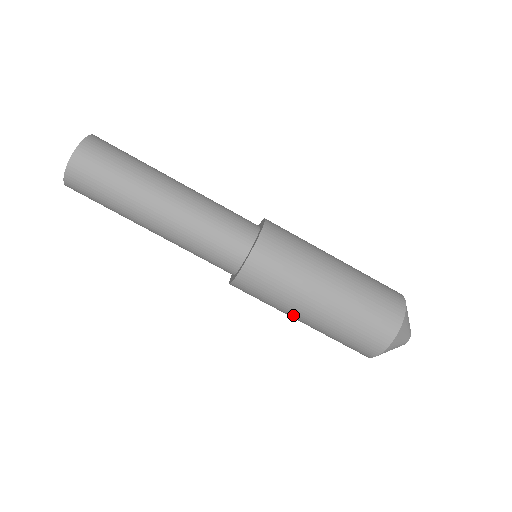
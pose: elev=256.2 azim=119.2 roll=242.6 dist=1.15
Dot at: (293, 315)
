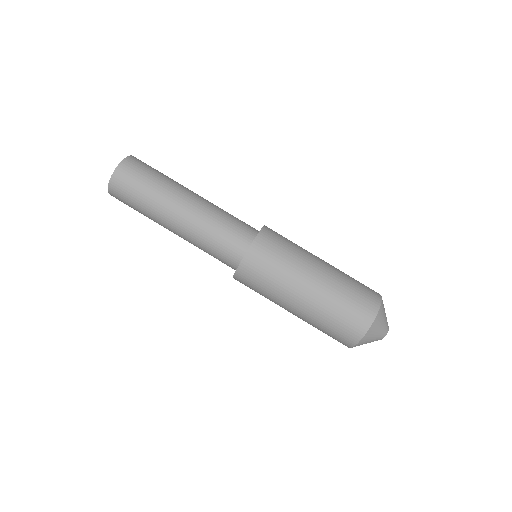
Dot at: (283, 307)
